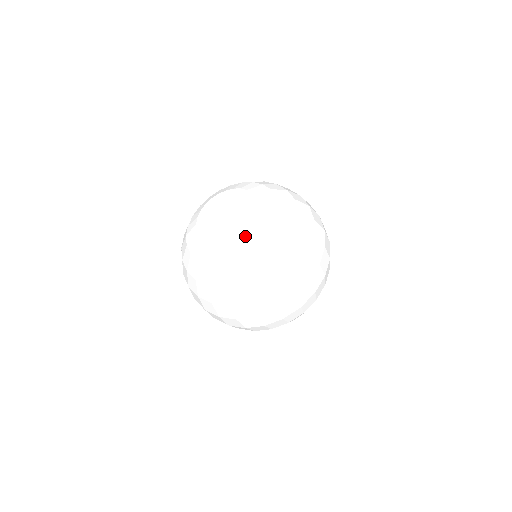
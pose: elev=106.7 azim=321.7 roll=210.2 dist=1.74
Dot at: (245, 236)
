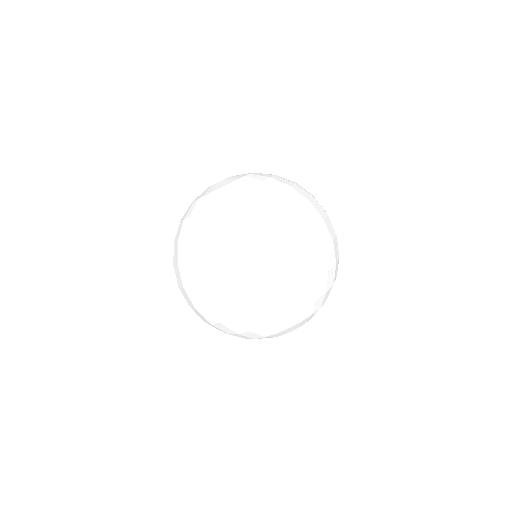
Dot at: (212, 195)
